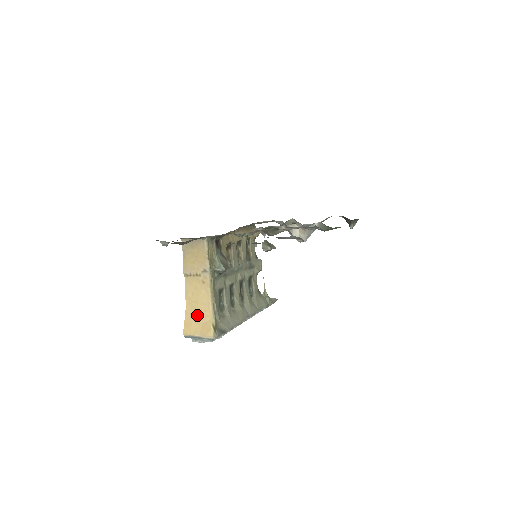
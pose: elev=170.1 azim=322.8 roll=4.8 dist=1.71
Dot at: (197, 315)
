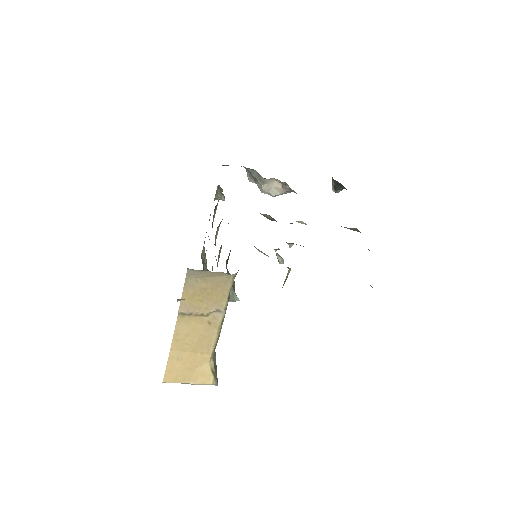
Dot at: (189, 359)
